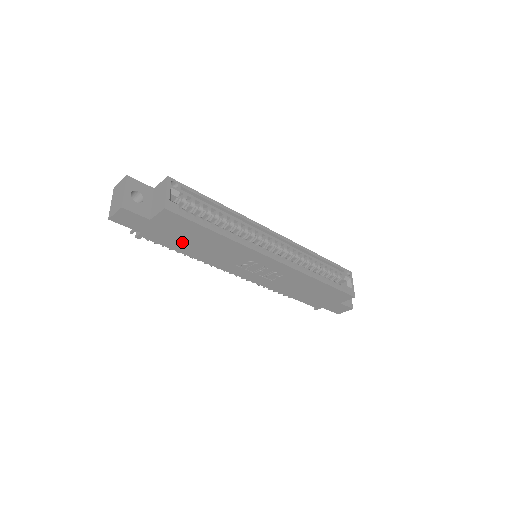
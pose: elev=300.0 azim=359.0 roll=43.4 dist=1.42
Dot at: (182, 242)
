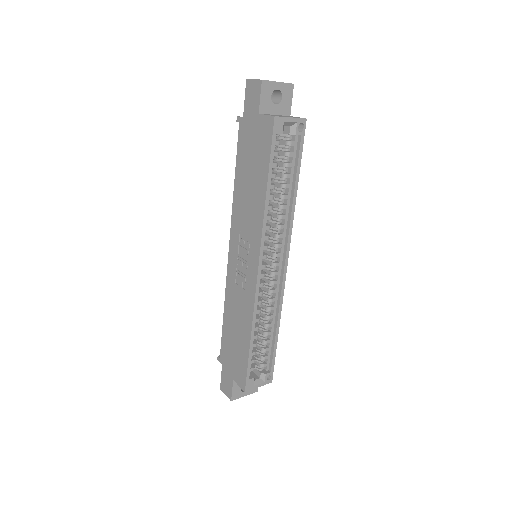
Dot at: (247, 161)
